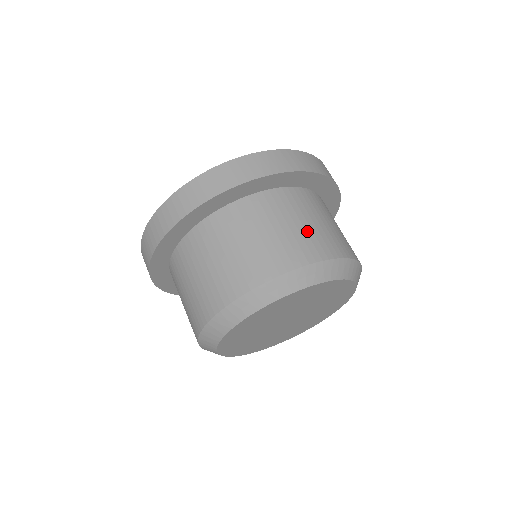
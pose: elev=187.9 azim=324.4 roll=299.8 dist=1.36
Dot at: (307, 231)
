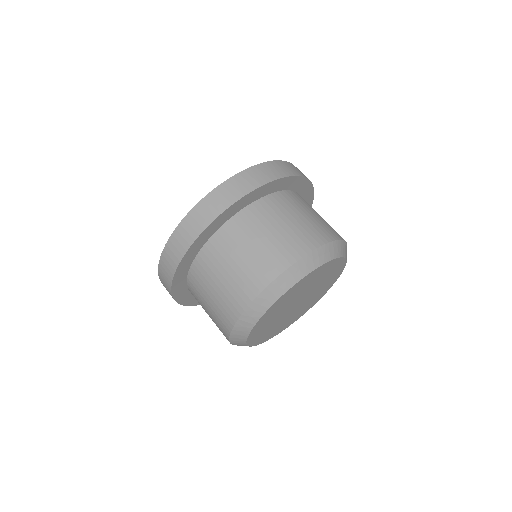
Dot at: (283, 235)
